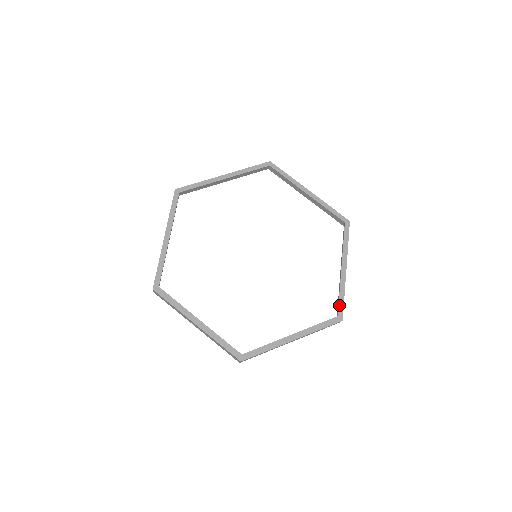
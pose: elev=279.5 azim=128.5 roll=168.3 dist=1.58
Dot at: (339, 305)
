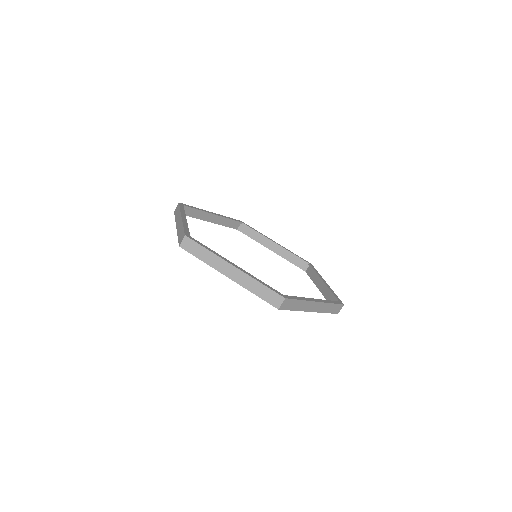
Dot at: (291, 296)
